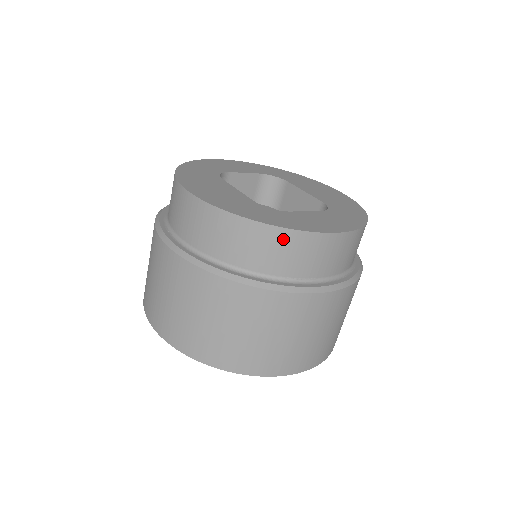
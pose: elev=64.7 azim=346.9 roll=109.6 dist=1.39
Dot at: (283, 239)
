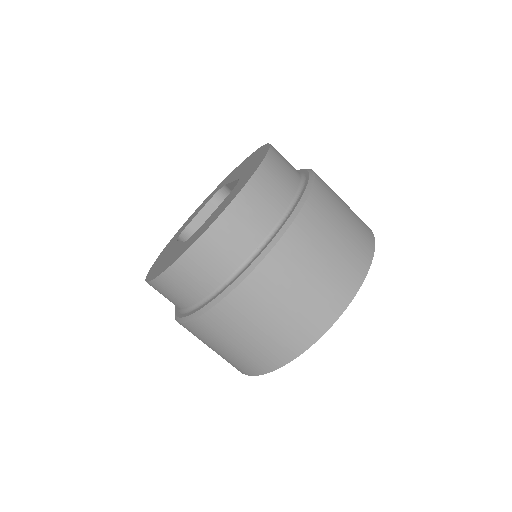
Dot at: (196, 256)
